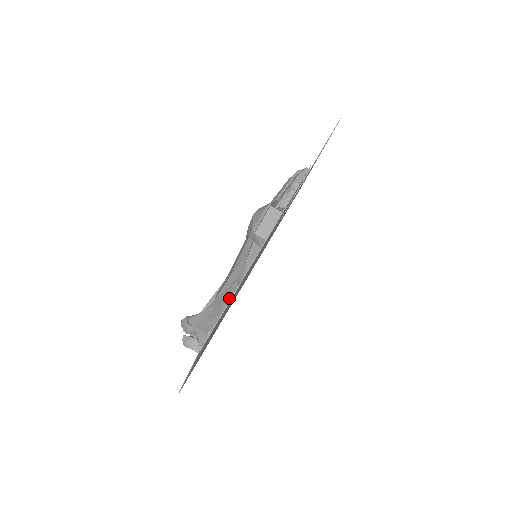
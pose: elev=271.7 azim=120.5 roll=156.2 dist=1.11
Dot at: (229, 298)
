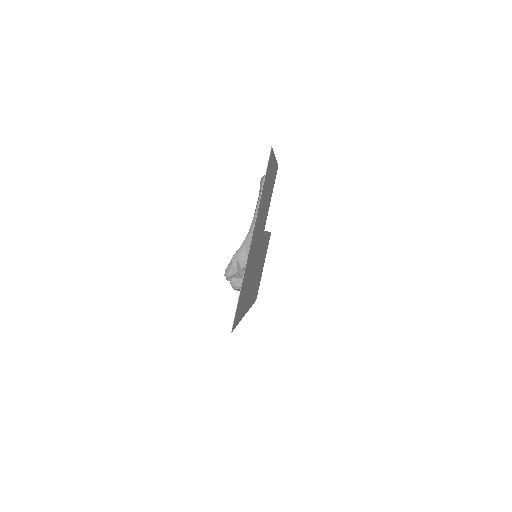
Dot at: occluded
